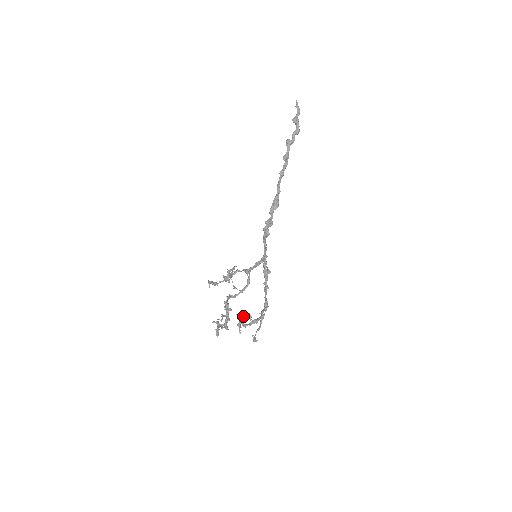
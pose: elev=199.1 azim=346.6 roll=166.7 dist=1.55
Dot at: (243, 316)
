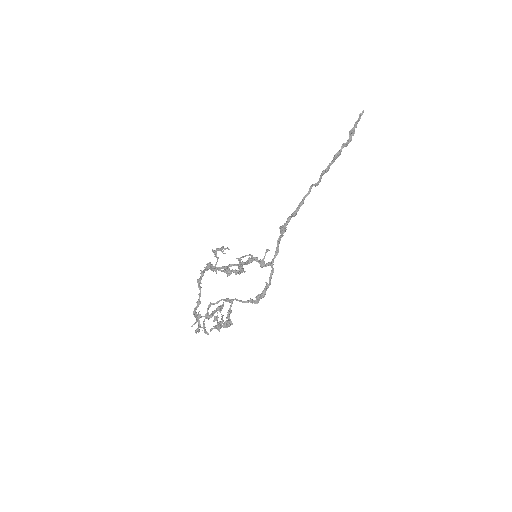
Dot at: (228, 323)
